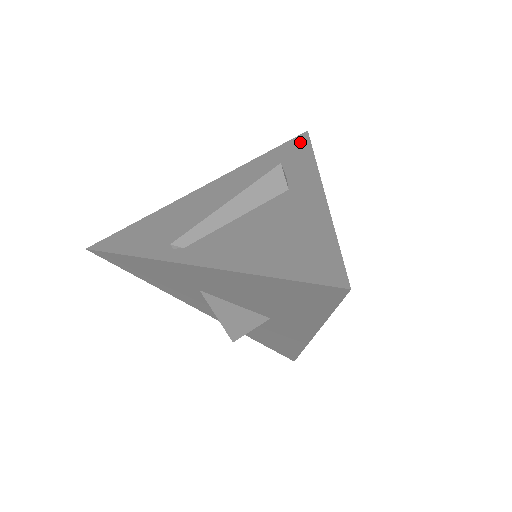
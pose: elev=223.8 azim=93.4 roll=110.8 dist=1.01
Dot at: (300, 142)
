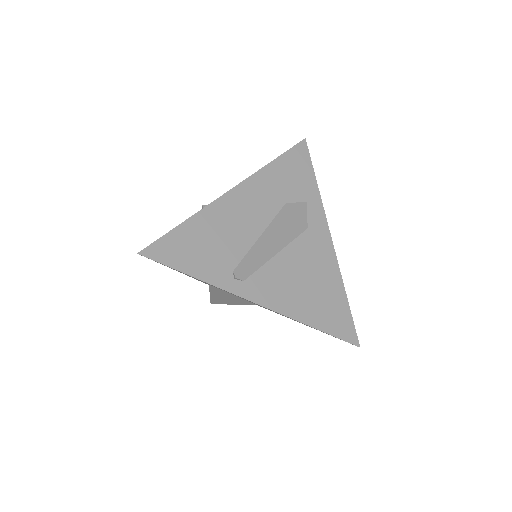
Dot at: (303, 156)
